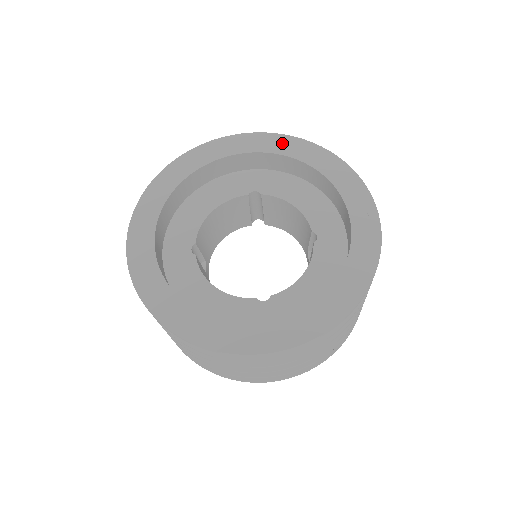
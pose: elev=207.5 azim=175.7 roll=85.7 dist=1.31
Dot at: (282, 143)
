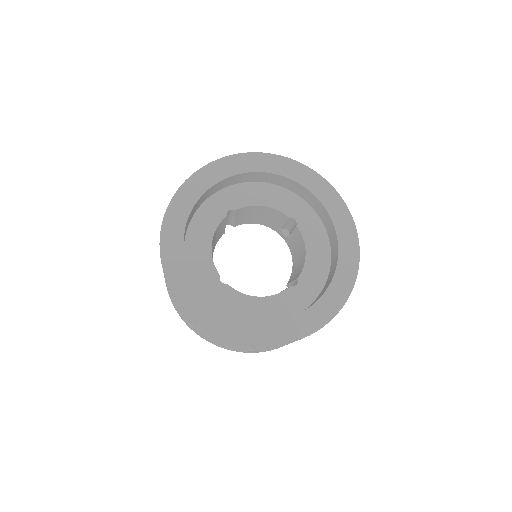
Dot at: (232, 164)
